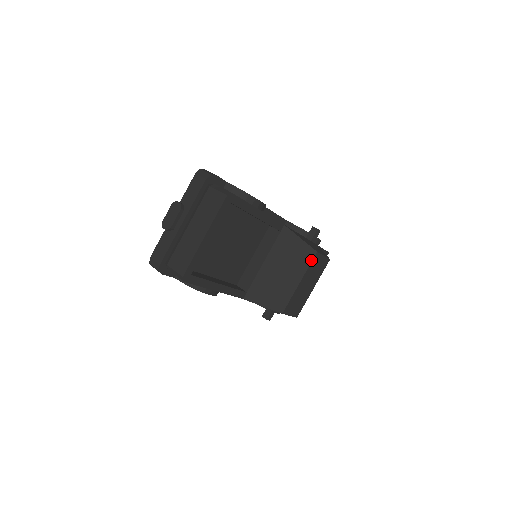
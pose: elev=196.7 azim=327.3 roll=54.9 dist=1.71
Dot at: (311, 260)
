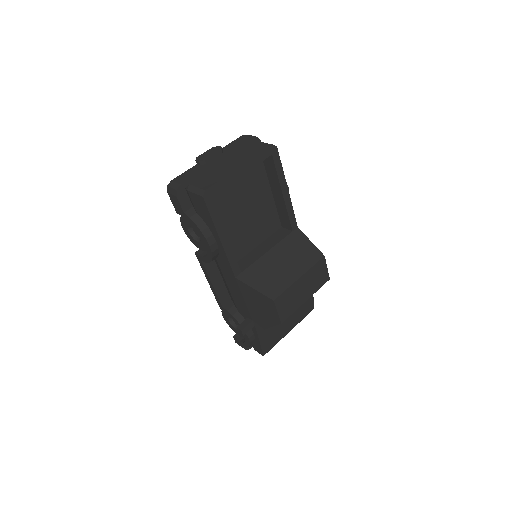
Dot at: (317, 261)
